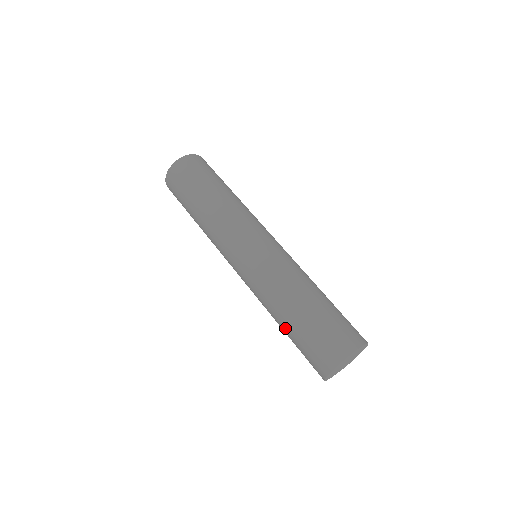
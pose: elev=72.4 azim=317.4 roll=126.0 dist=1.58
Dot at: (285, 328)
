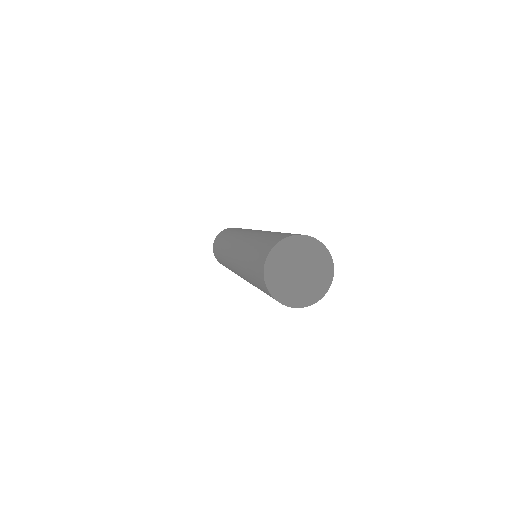
Dot at: (247, 261)
